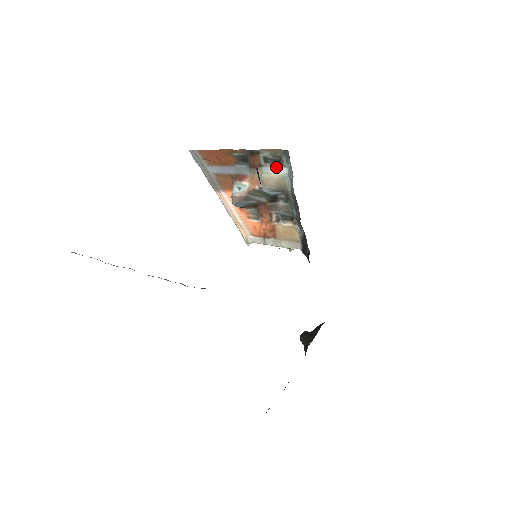
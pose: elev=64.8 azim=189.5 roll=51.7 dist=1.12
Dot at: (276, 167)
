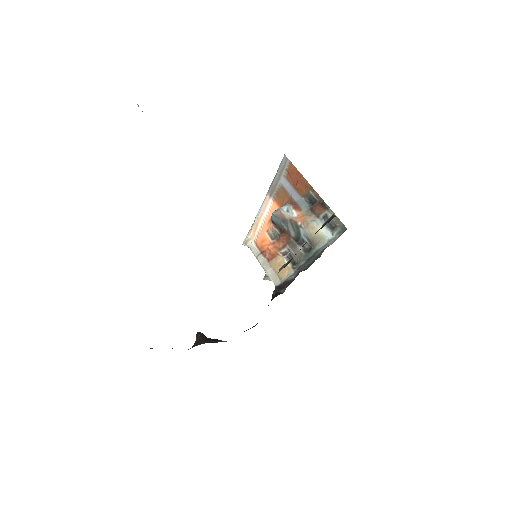
Dot at: (326, 228)
